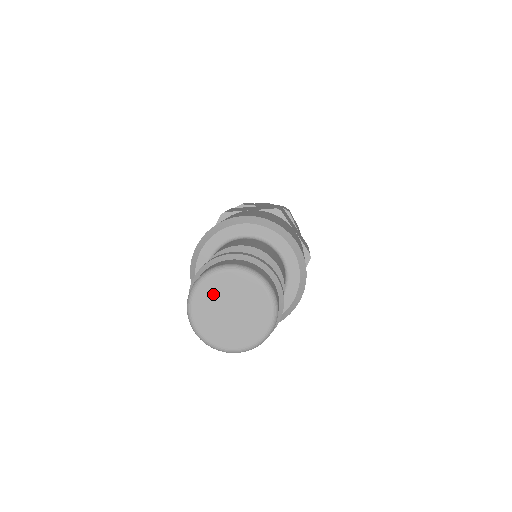
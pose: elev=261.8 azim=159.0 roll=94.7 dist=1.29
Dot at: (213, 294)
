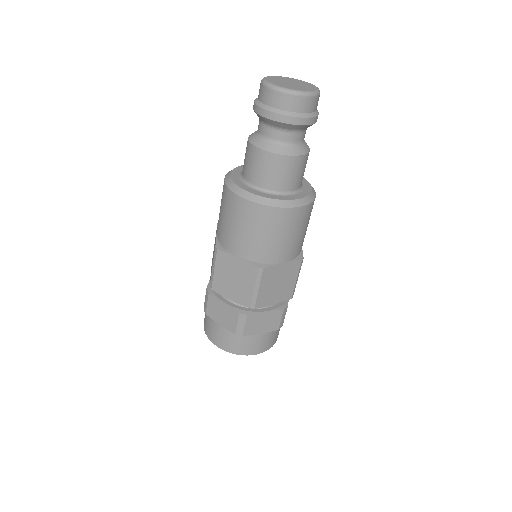
Dot at: (276, 79)
